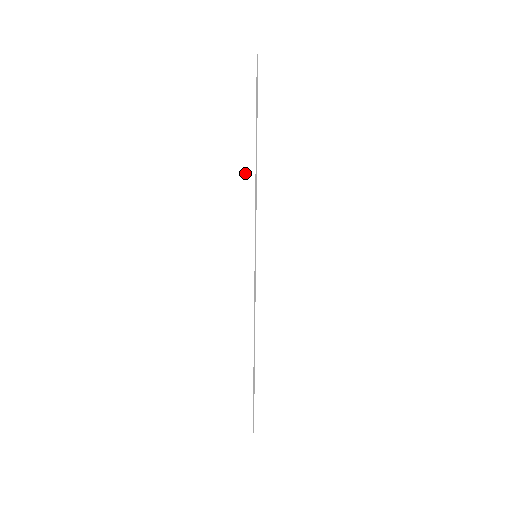
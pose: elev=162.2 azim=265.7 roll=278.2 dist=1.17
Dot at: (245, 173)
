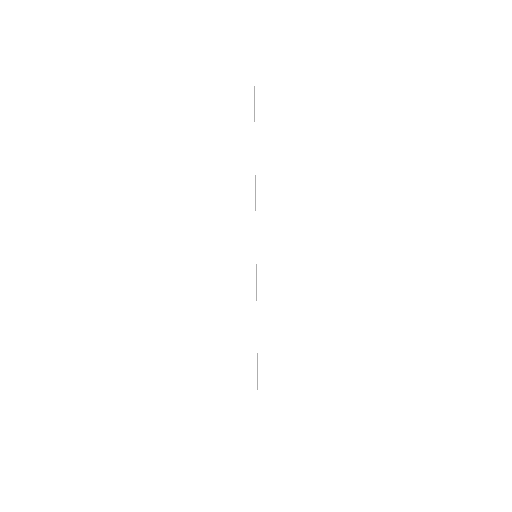
Dot at: (245, 182)
